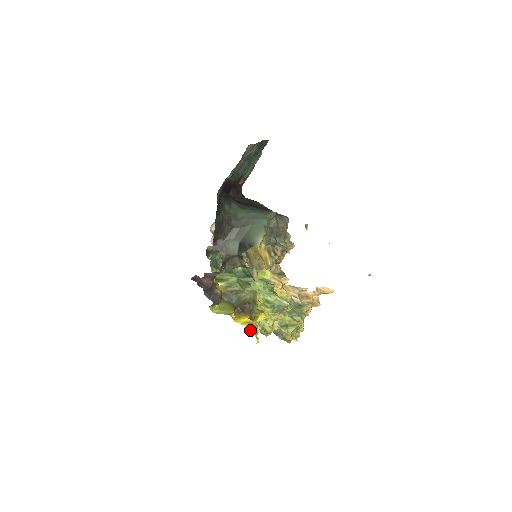
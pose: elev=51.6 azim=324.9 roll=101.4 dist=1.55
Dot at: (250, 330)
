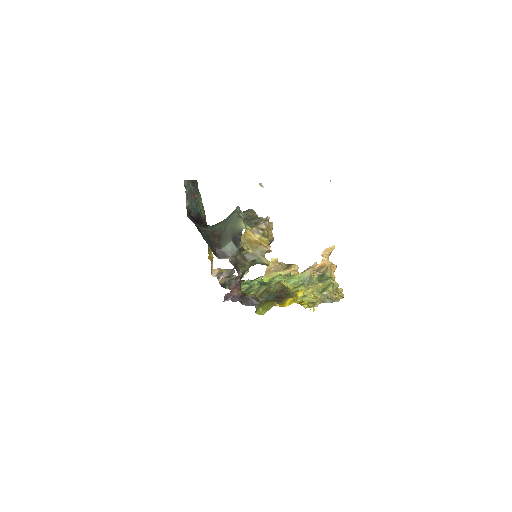
Dot at: occluded
